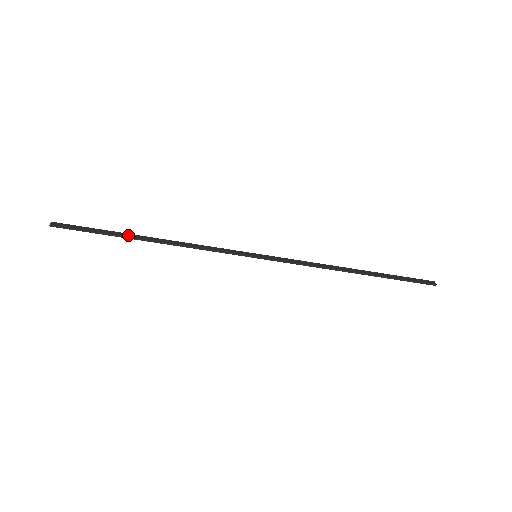
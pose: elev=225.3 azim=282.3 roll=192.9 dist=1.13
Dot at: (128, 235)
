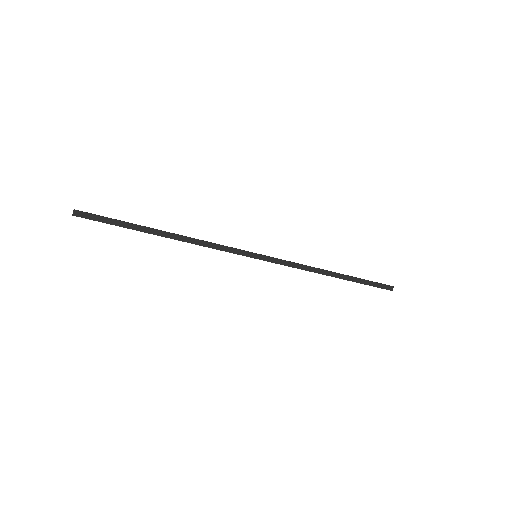
Dot at: (146, 230)
